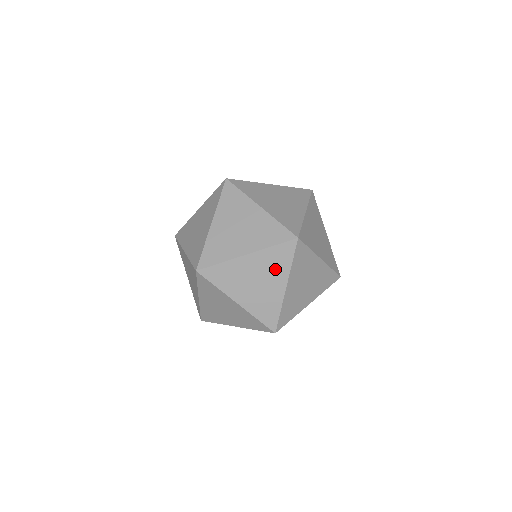
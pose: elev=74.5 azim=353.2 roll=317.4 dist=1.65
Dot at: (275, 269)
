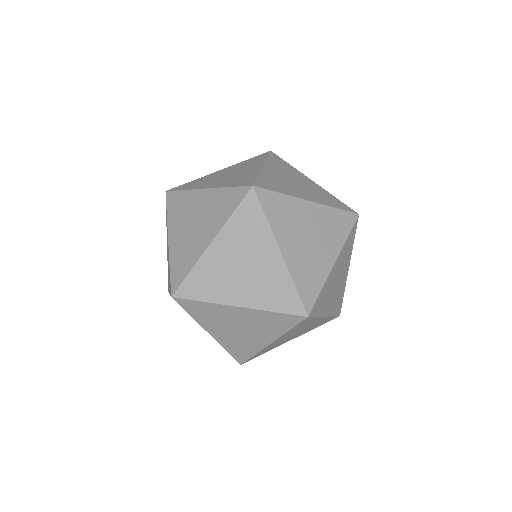
Dot at: (253, 238)
